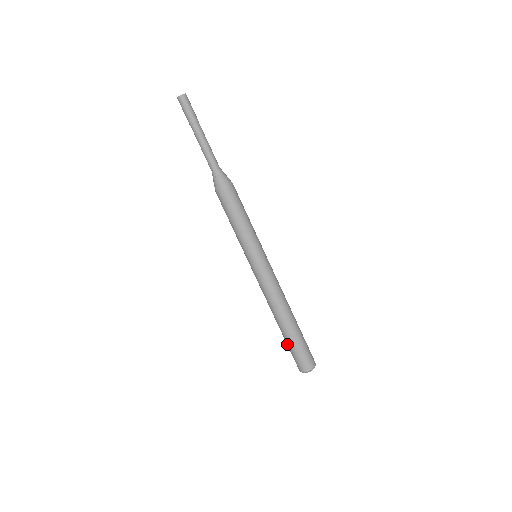
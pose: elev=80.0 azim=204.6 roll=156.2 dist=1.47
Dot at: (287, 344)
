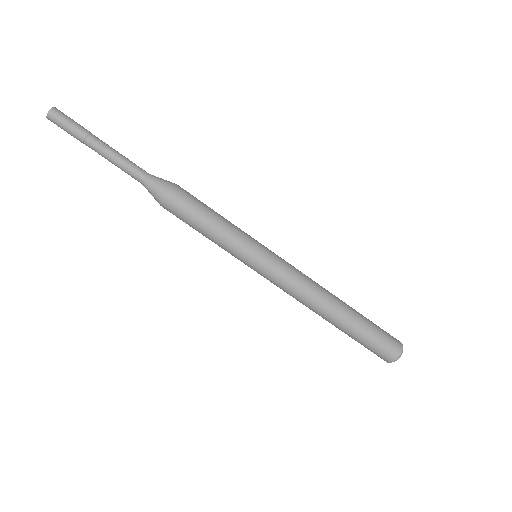
Dot at: (360, 337)
